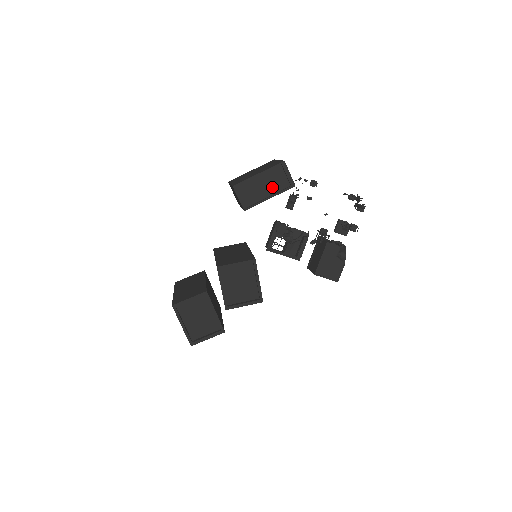
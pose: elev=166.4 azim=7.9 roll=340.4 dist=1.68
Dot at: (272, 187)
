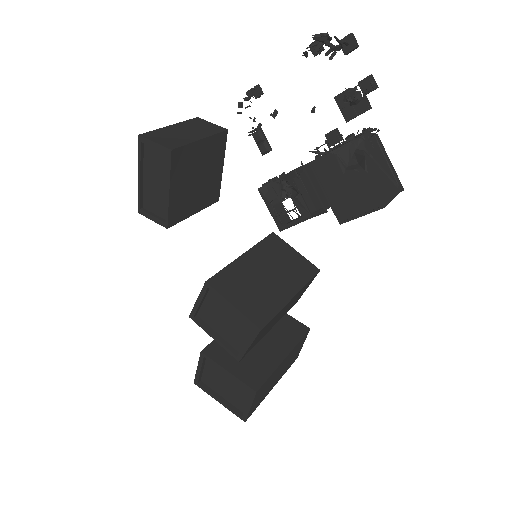
Dot at: (162, 175)
